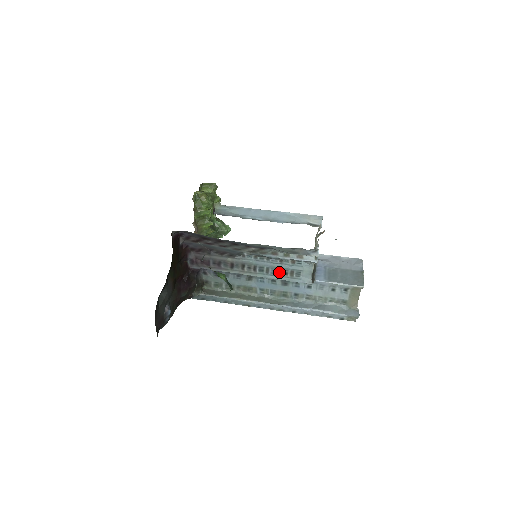
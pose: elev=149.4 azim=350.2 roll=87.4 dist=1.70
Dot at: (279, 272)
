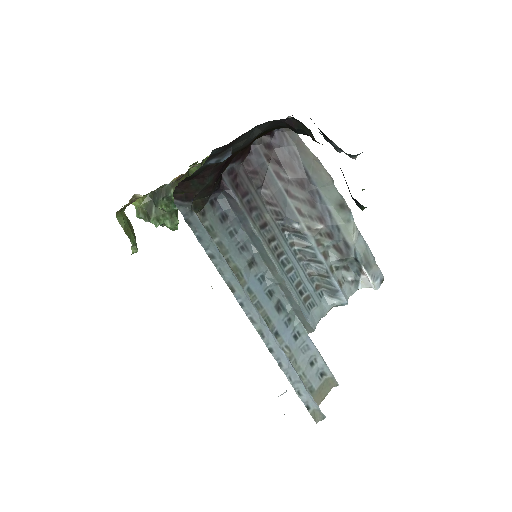
Dot at: (297, 284)
